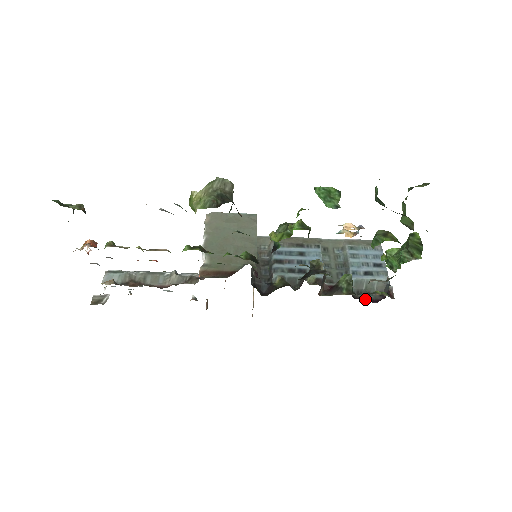
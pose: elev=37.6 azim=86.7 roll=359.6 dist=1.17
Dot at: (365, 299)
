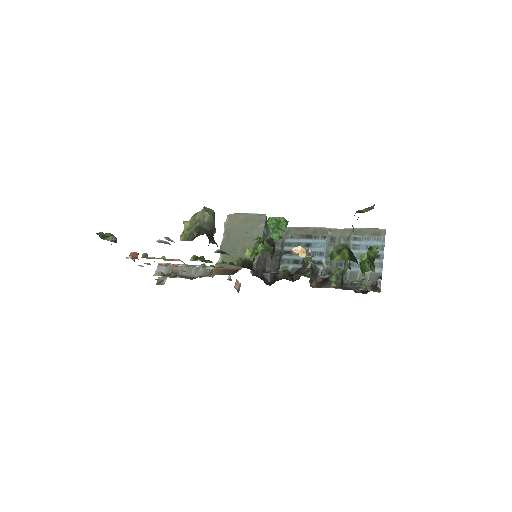
Dot at: (356, 290)
